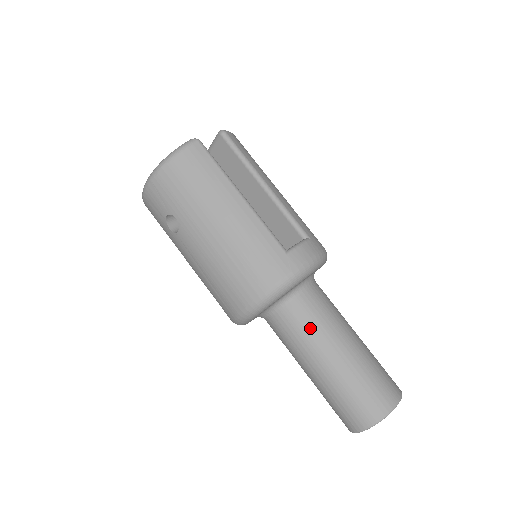
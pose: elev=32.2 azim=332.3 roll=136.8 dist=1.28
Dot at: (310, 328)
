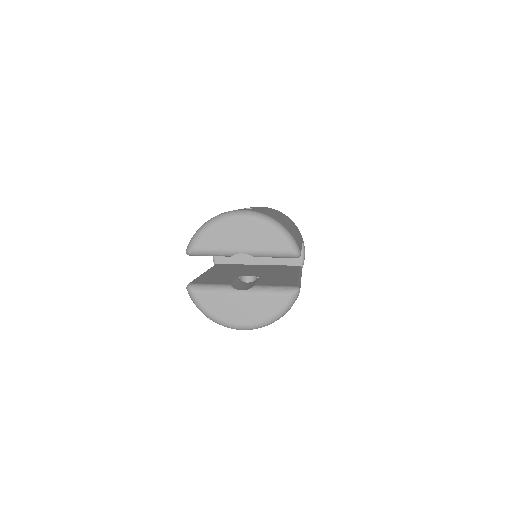
Dot at: occluded
